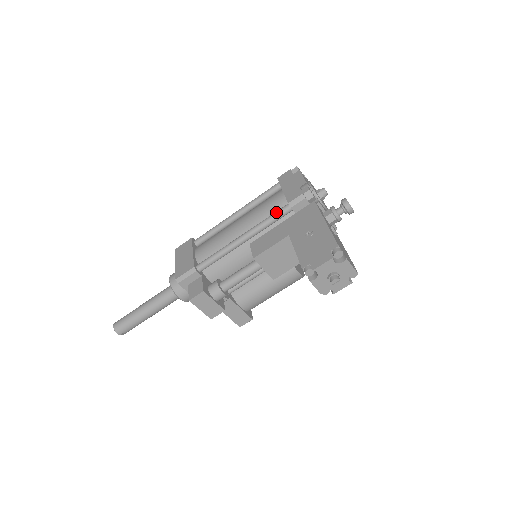
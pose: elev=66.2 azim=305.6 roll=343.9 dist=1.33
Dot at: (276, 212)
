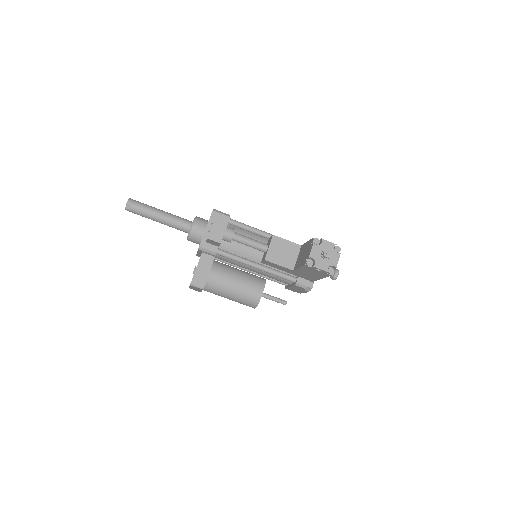
Dot at: occluded
